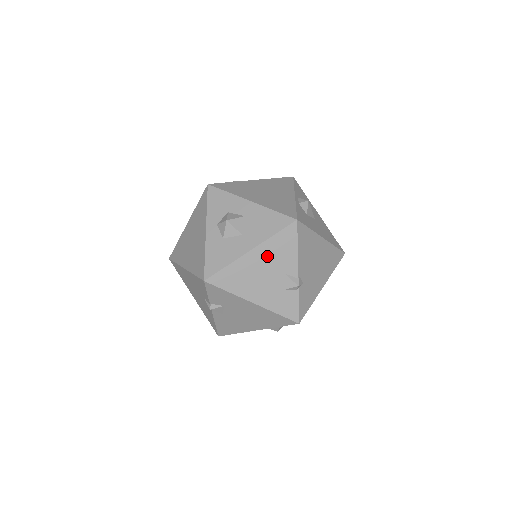
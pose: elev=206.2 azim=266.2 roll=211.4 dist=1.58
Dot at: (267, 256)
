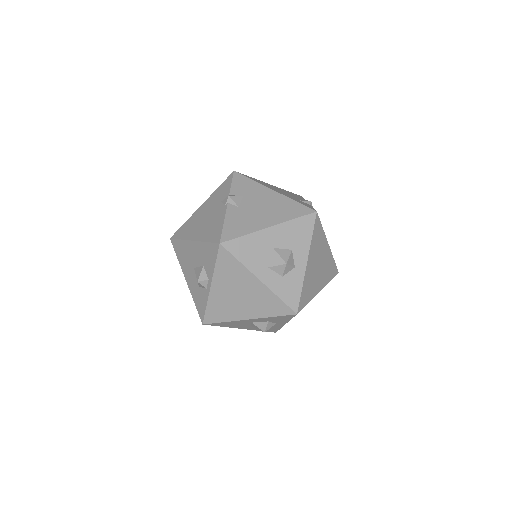
Dot at: occluded
